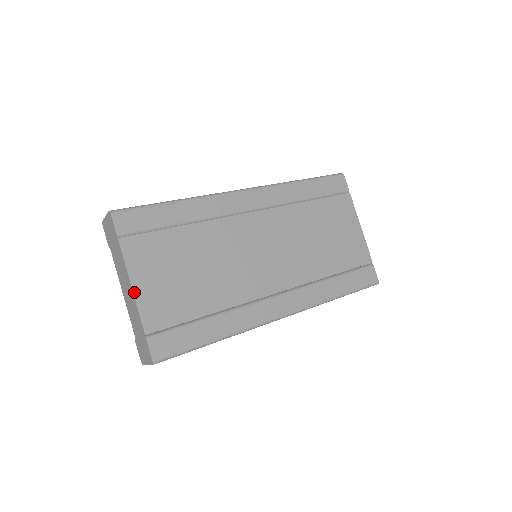
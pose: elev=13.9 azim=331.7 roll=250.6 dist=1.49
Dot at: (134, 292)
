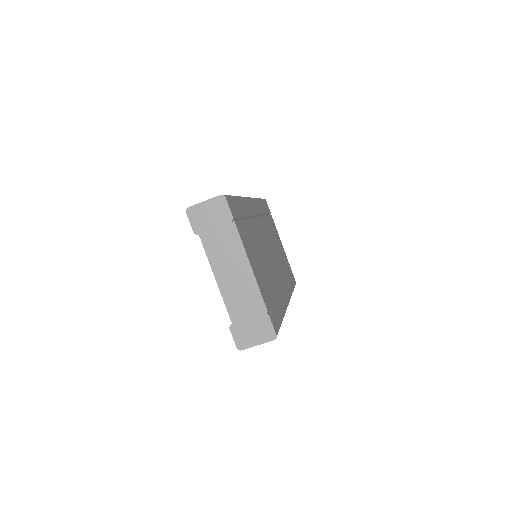
Dot at: (253, 272)
